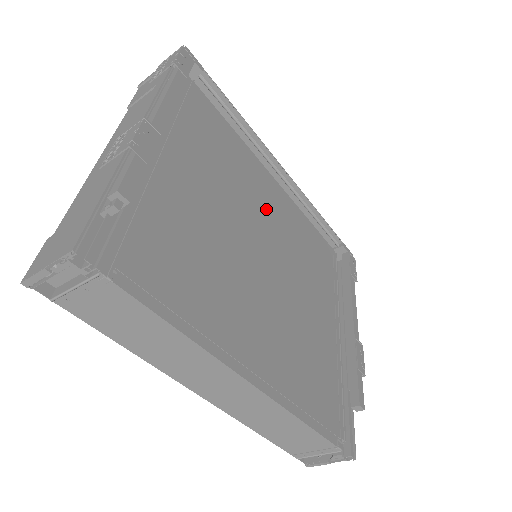
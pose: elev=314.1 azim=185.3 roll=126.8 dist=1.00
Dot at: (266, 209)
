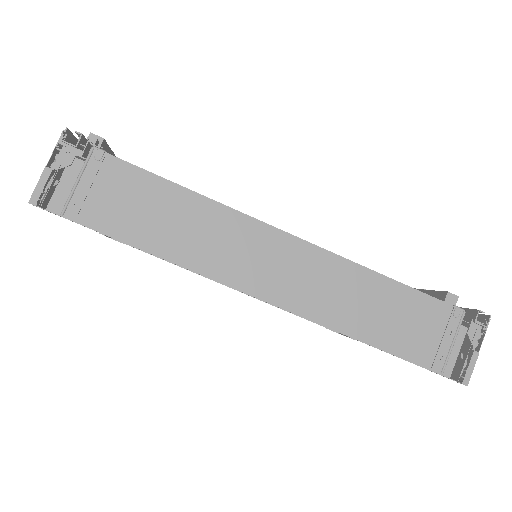
Dot at: occluded
